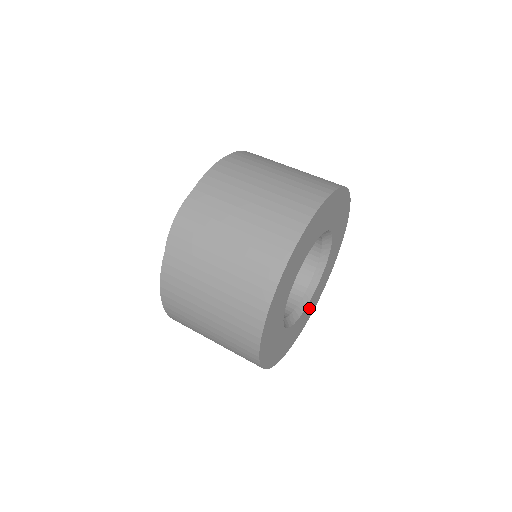
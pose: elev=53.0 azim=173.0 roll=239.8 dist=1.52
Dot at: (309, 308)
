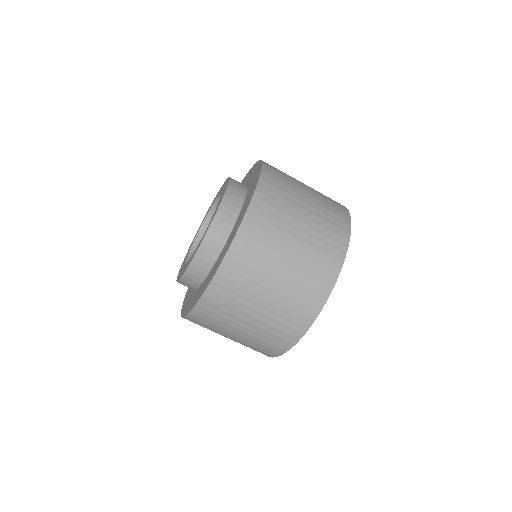
Dot at: occluded
